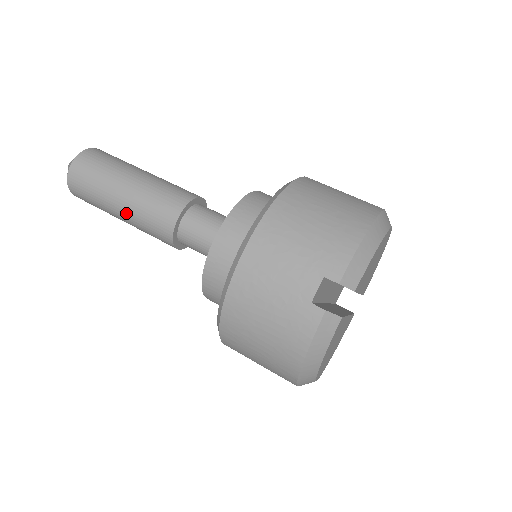
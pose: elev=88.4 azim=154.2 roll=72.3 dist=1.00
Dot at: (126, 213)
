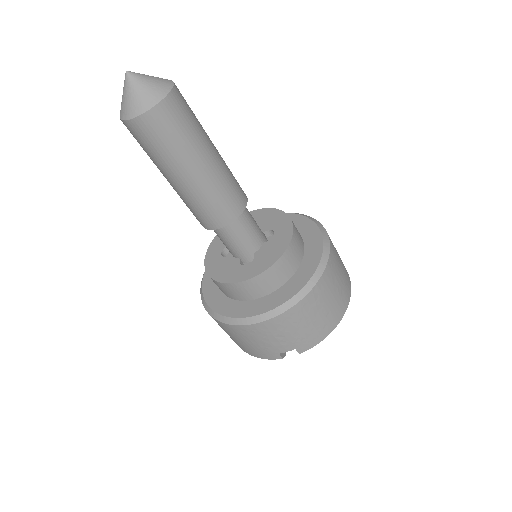
Dot at: (177, 189)
